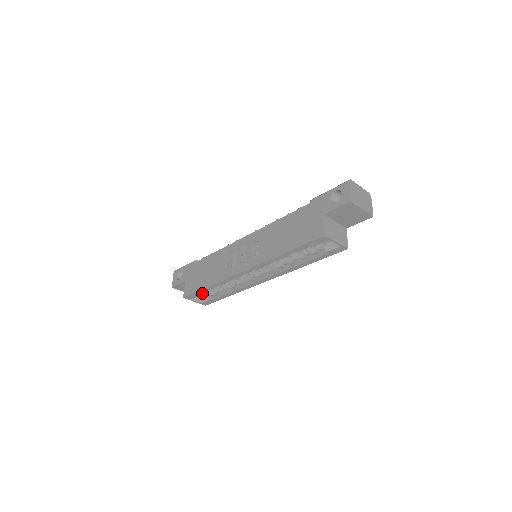
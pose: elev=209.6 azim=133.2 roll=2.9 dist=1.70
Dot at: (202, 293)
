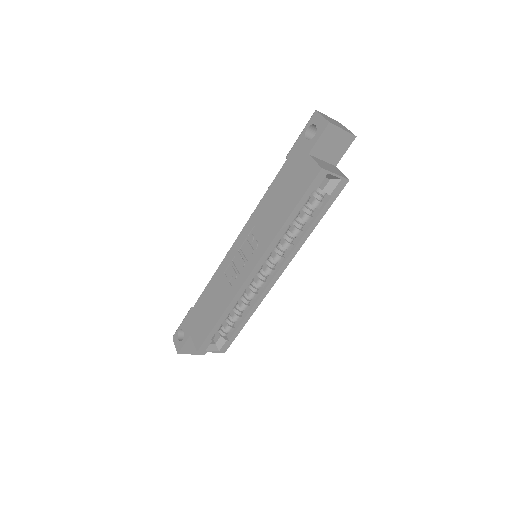
Dot at: (215, 338)
